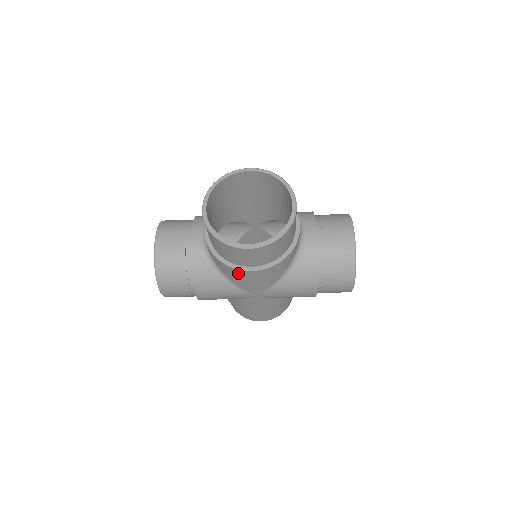
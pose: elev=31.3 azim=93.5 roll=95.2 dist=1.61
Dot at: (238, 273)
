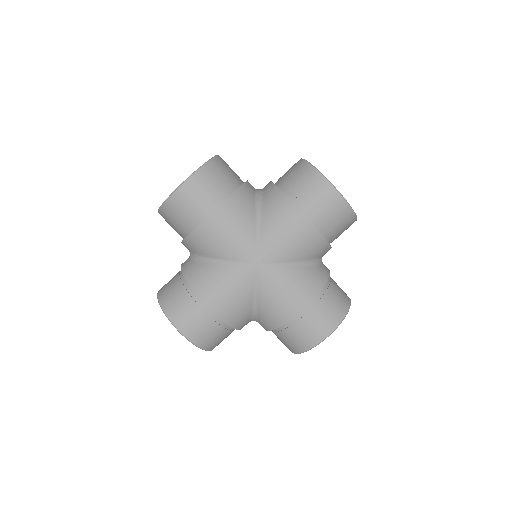
Dot at: (289, 213)
